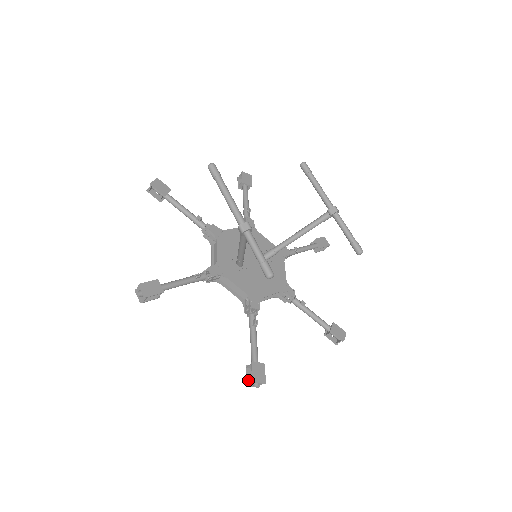
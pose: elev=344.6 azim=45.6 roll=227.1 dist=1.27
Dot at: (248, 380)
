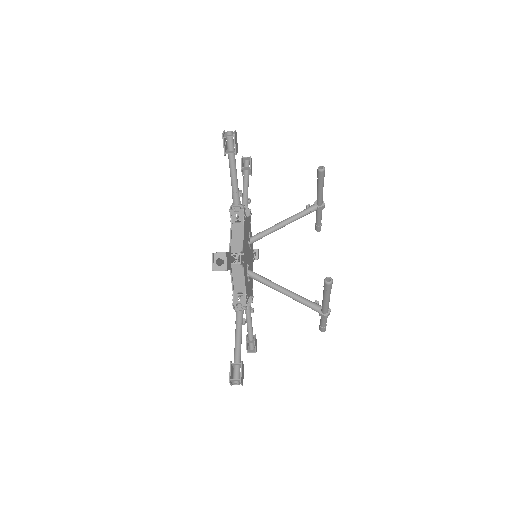
Dot at: (248, 350)
